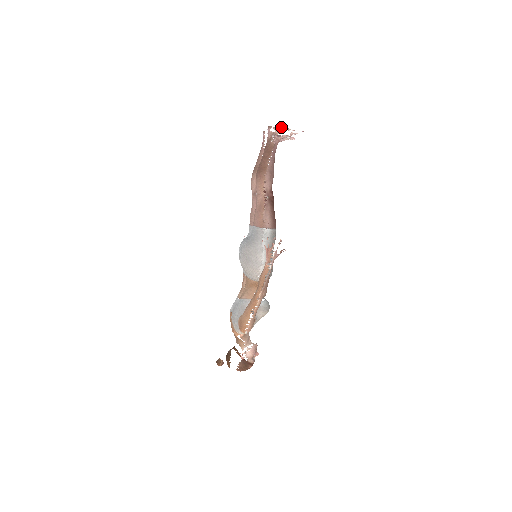
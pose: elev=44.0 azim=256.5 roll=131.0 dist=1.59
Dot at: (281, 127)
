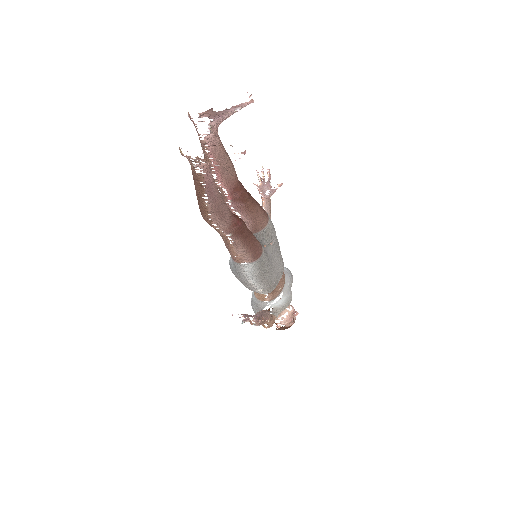
Dot at: (198, 157)
